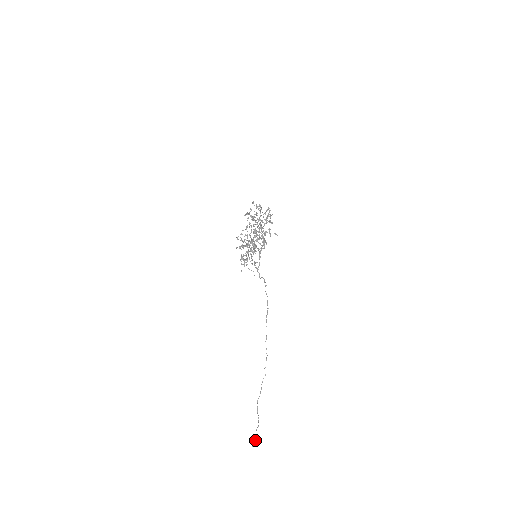
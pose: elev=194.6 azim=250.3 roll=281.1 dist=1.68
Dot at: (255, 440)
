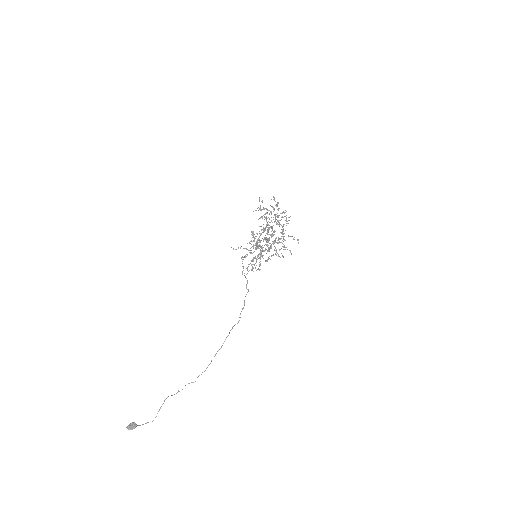
Dot at: (133, 424)
